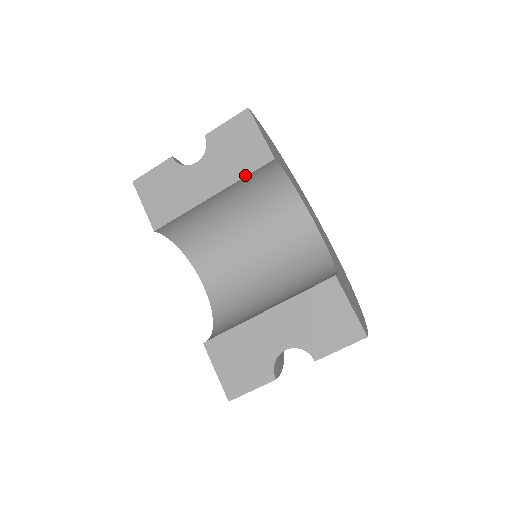
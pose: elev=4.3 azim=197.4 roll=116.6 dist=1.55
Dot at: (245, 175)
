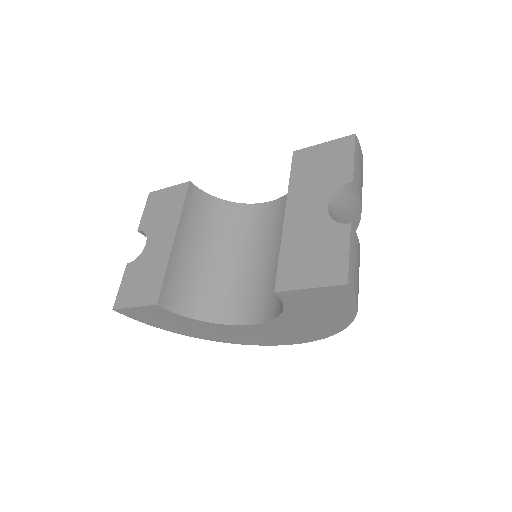
Dot at: (182, 206)
